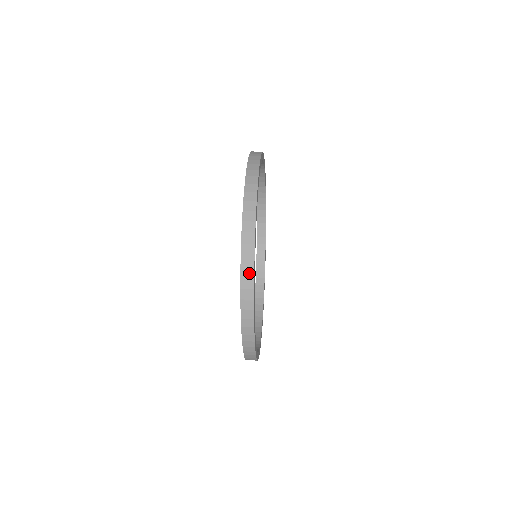
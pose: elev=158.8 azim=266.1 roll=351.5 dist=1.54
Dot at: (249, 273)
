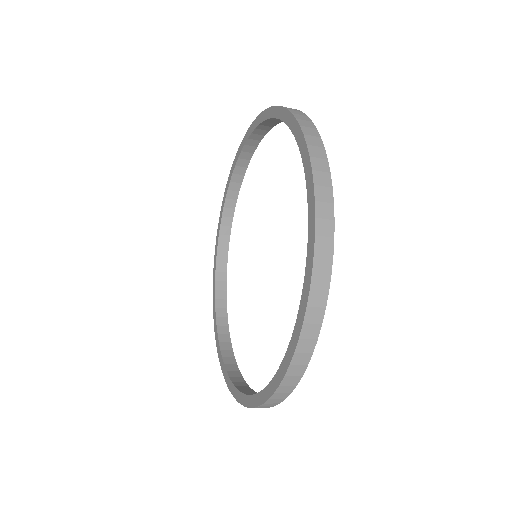
Dot at: occluded
